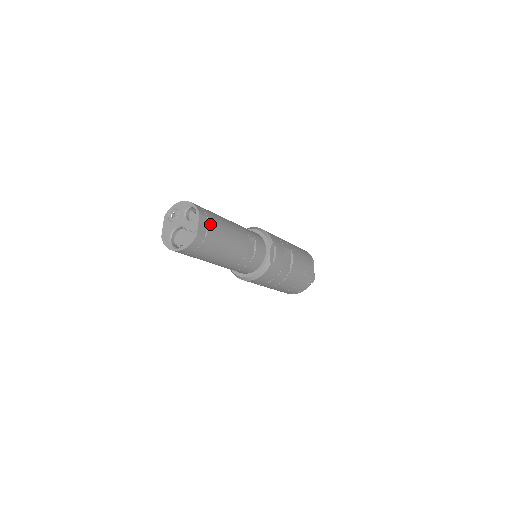
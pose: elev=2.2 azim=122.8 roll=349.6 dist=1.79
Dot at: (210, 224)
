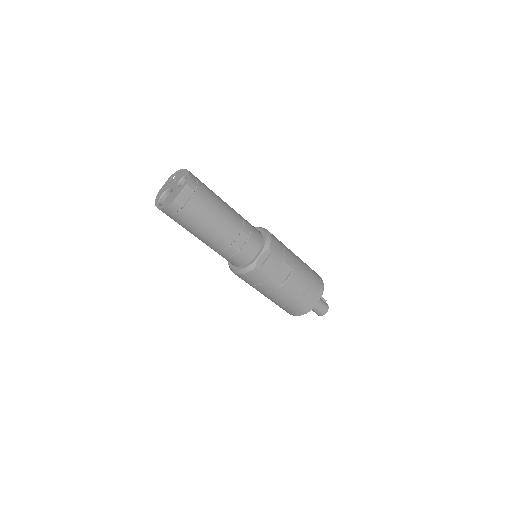
Dot at: (194, 198)
